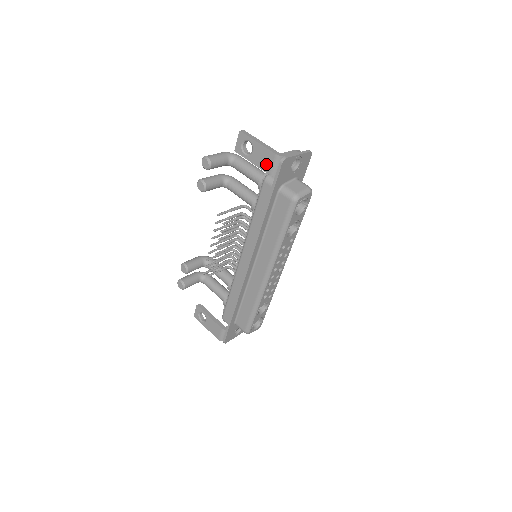
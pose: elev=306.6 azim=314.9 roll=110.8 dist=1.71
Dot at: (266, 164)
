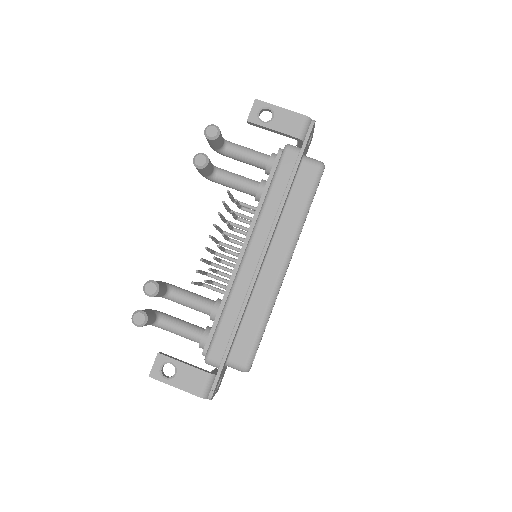
Dot at: (293, 127)
